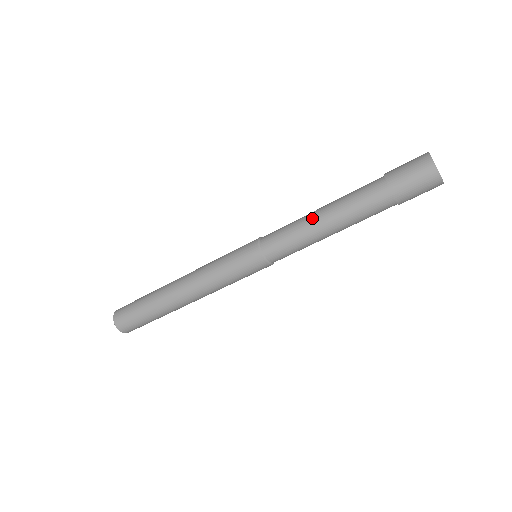
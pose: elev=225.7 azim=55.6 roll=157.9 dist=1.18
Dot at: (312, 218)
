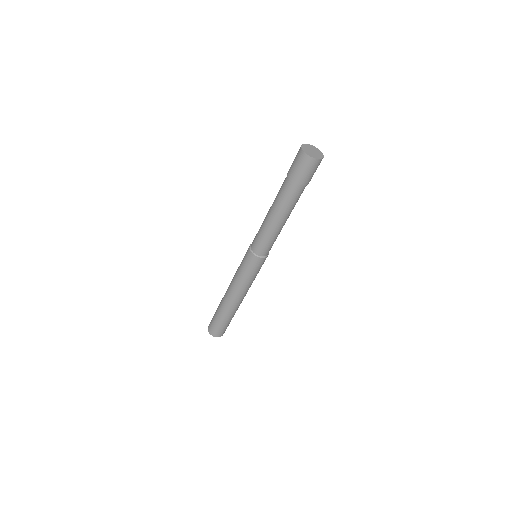
Dot at: (266, 220)
